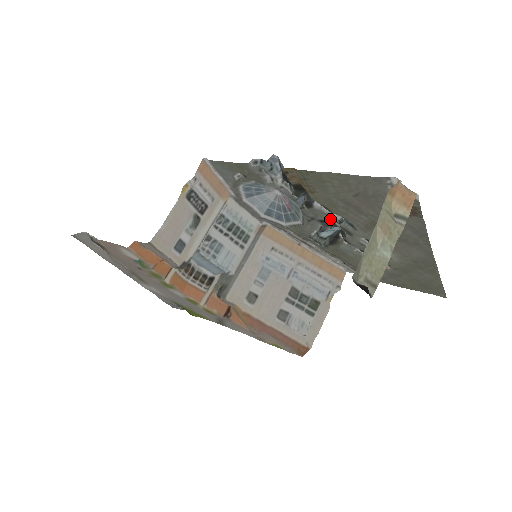
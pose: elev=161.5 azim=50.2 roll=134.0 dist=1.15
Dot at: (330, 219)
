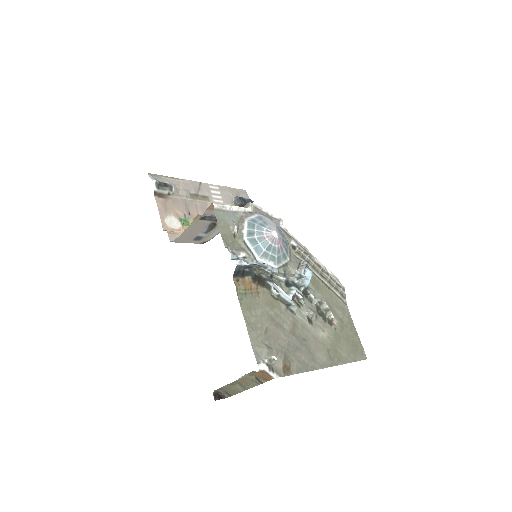
Dot at: (288, 291)
